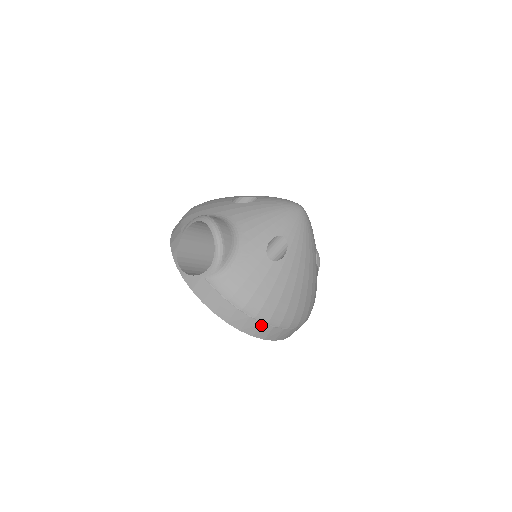
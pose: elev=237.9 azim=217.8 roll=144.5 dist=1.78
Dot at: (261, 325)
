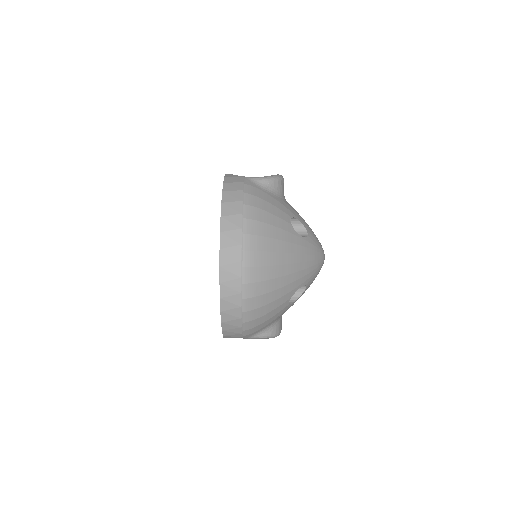
Dot at: (238, 230)
